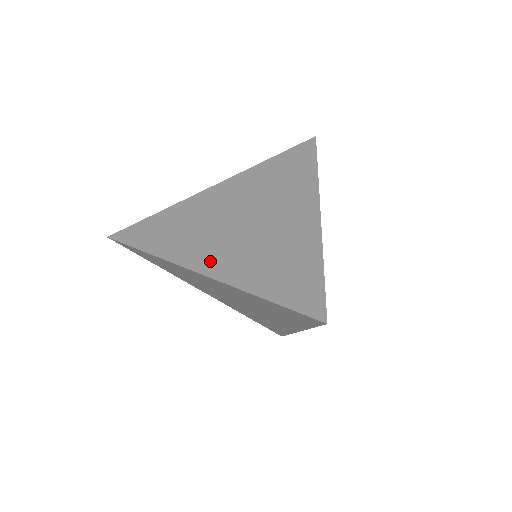
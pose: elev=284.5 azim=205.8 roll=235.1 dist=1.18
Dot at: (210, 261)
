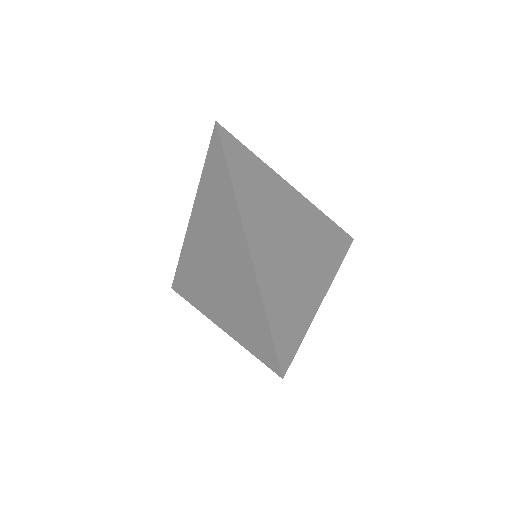
Dot at: (216, 312)
